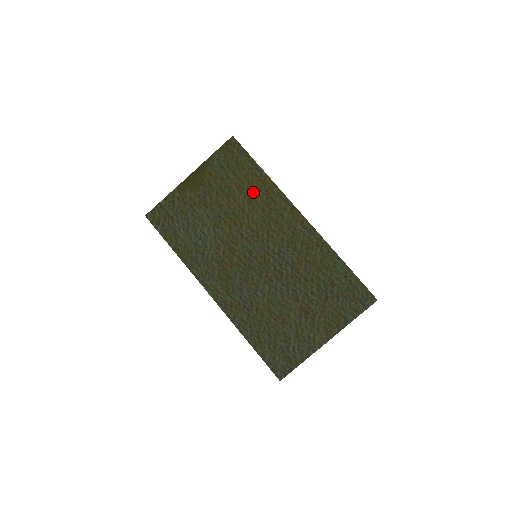
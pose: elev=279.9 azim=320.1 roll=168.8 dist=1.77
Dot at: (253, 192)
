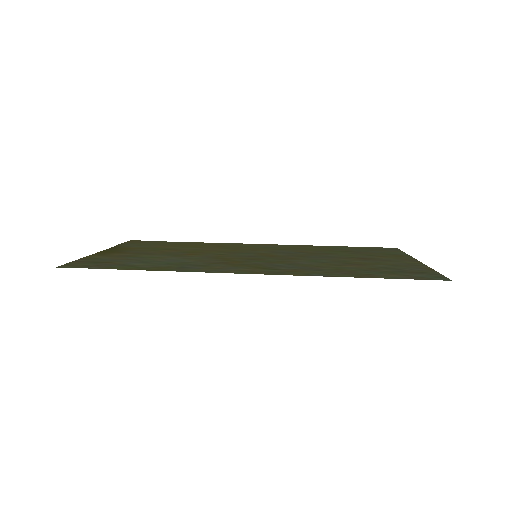
Dot at: (194, 246)
